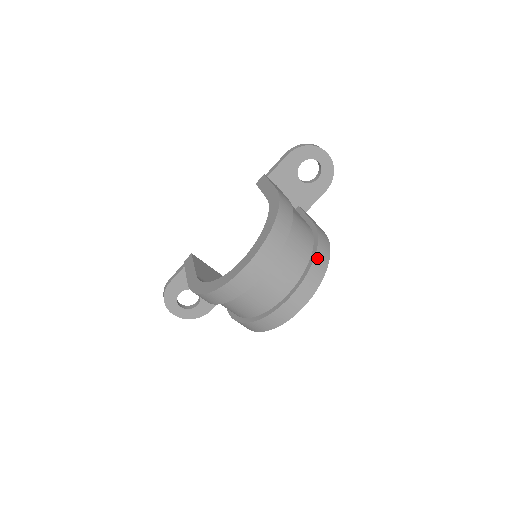
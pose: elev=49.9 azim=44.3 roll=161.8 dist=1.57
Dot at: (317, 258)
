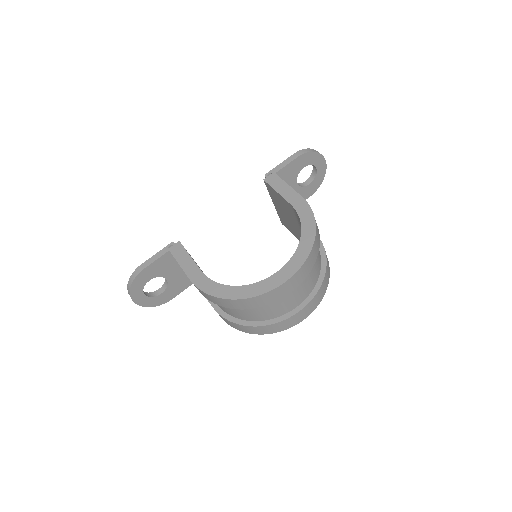
Dot at: (327, 271)
